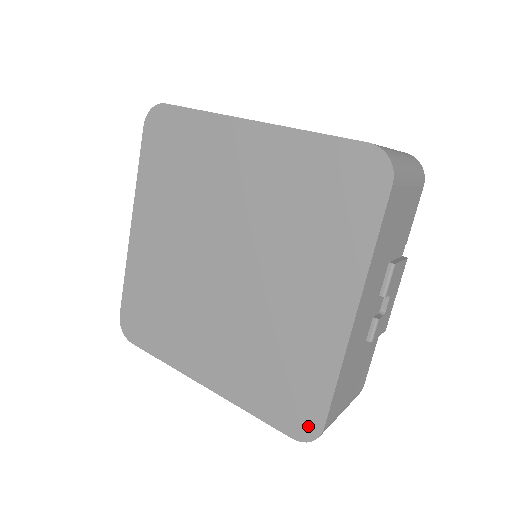
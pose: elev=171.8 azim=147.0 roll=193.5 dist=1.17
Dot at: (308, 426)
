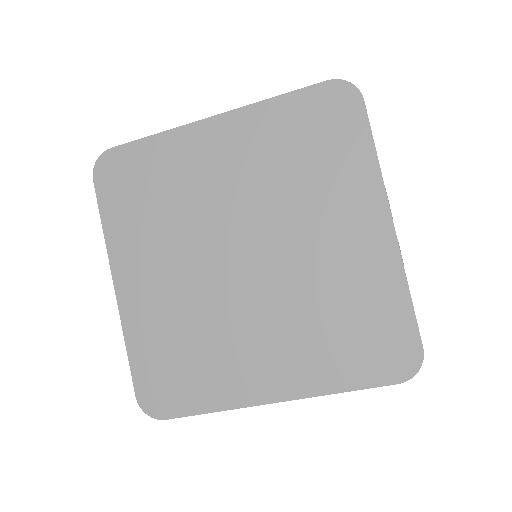
Dot at: (407, 357)
